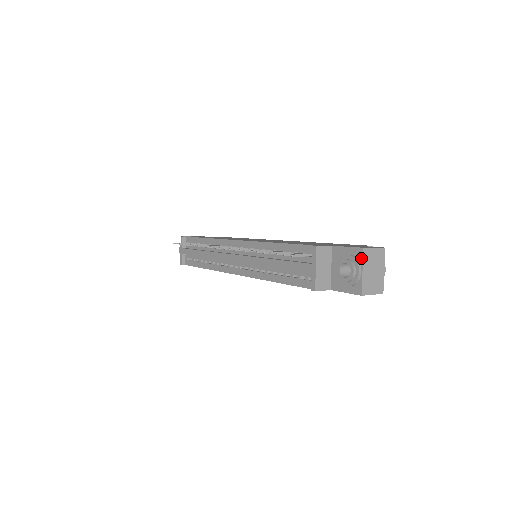
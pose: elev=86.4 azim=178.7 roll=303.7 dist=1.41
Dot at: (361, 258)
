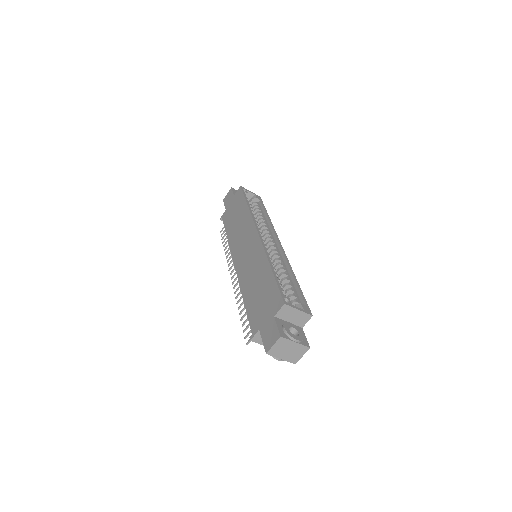
Dot at: (272, 355)
